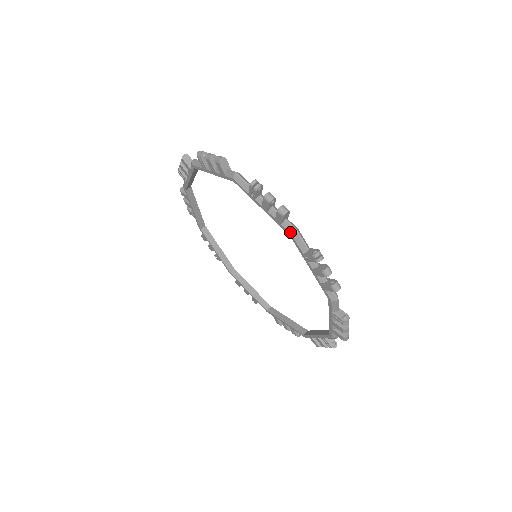
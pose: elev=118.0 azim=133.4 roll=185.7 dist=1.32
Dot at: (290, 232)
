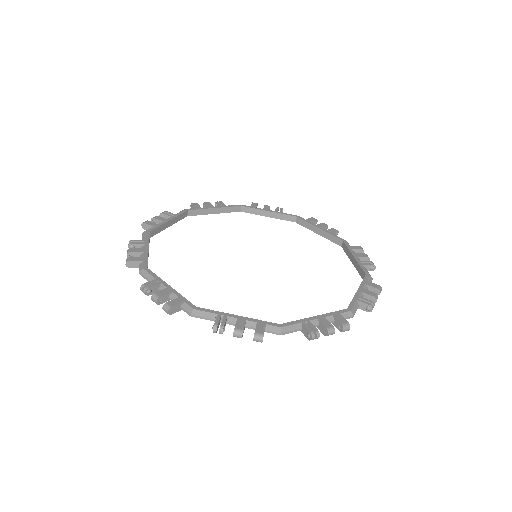
Dot at: occluded
